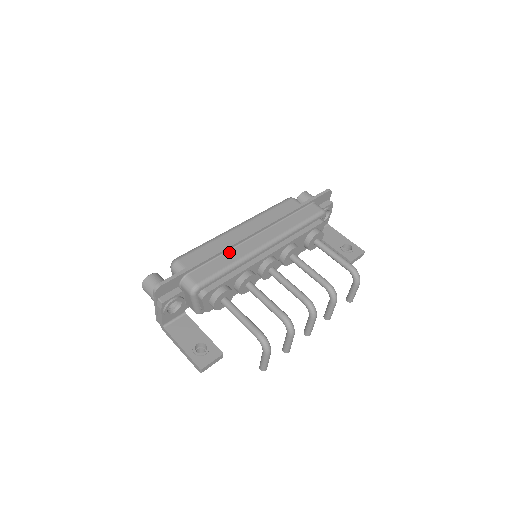
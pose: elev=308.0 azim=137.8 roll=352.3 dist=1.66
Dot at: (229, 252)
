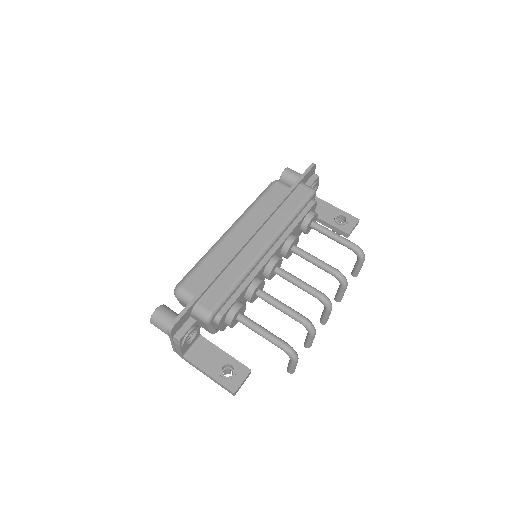
Dot at: (232, 265)
